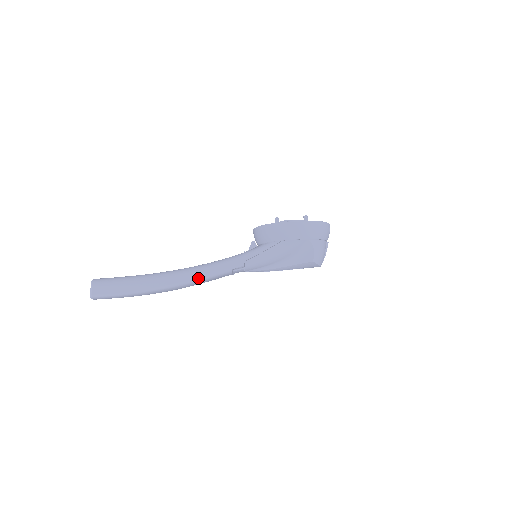
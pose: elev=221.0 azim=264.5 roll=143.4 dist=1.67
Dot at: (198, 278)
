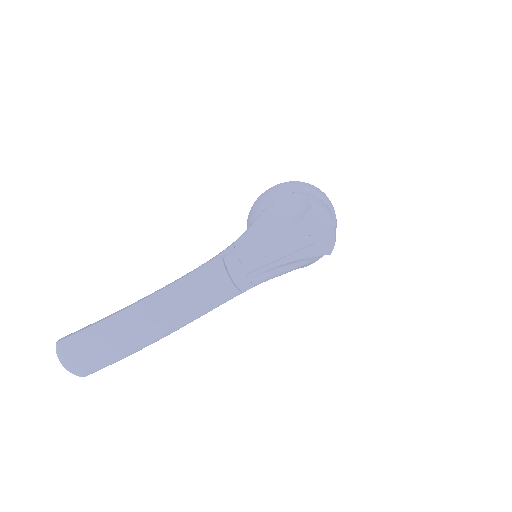
Dot at: (183, 278)
